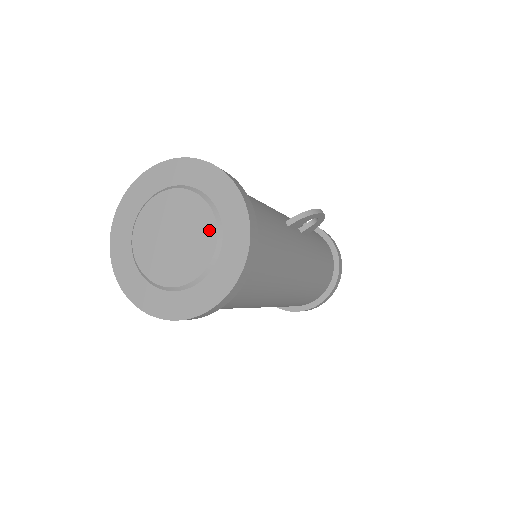
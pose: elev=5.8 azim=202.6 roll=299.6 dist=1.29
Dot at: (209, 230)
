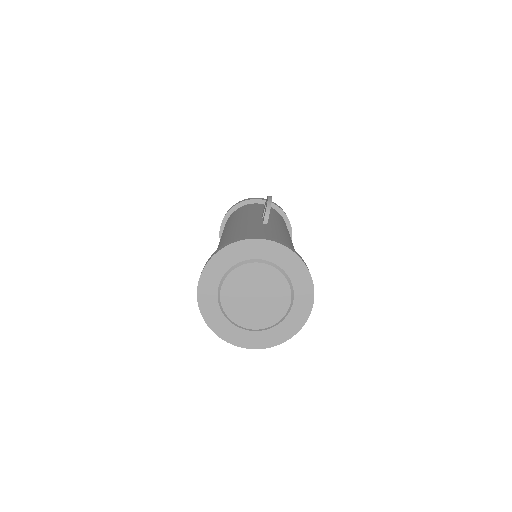
Dot at: (273, 274)
